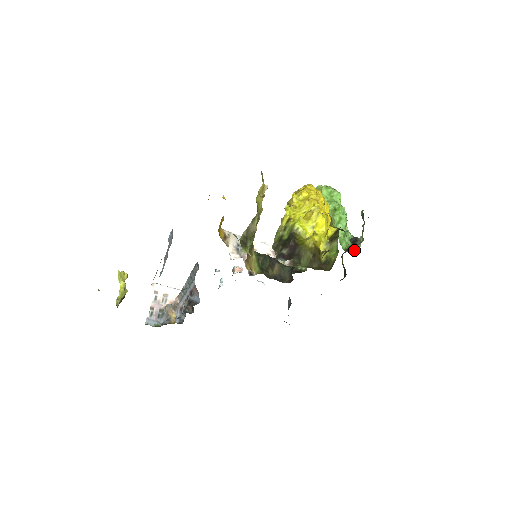
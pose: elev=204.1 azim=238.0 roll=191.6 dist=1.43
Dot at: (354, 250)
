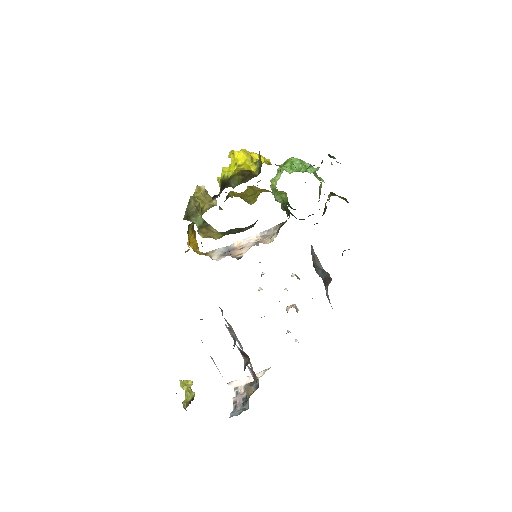
Dot at: occluded
